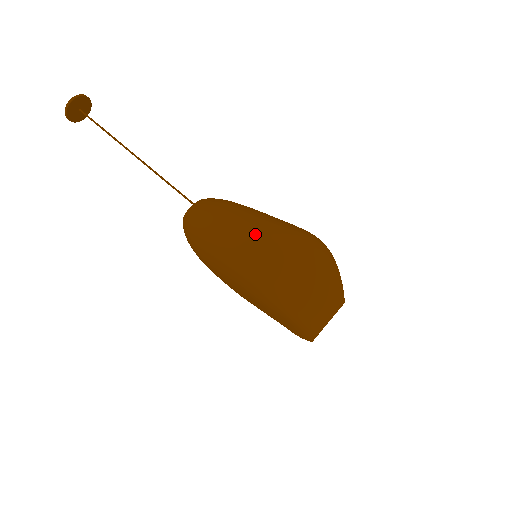
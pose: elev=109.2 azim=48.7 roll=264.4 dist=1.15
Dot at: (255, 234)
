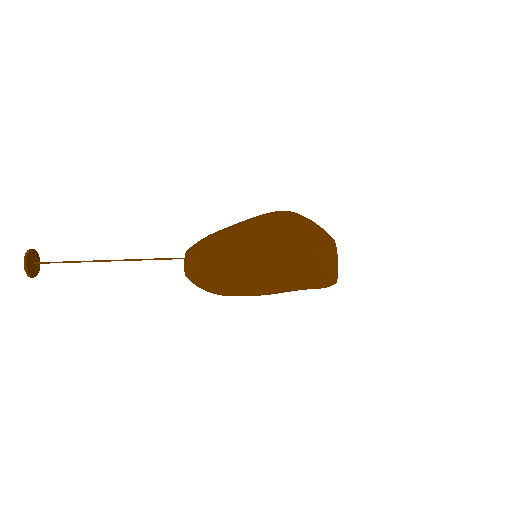
Dot at: (251, 228)
